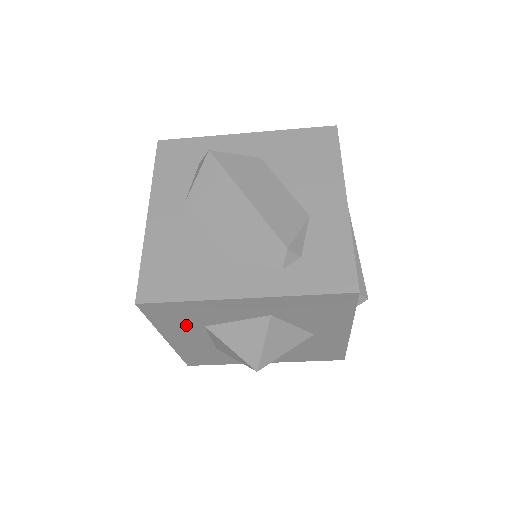
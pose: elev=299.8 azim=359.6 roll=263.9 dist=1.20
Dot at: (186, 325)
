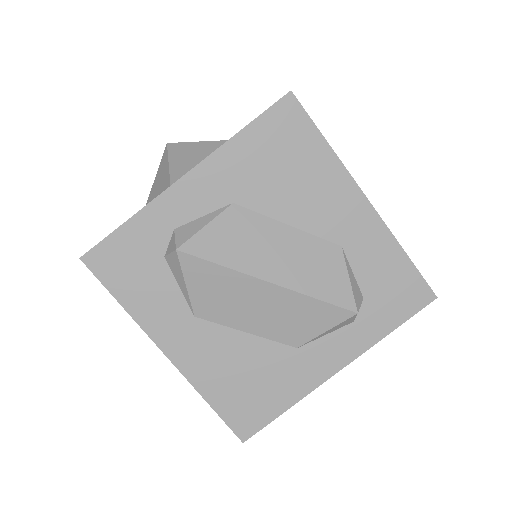
Dot at: occluded
